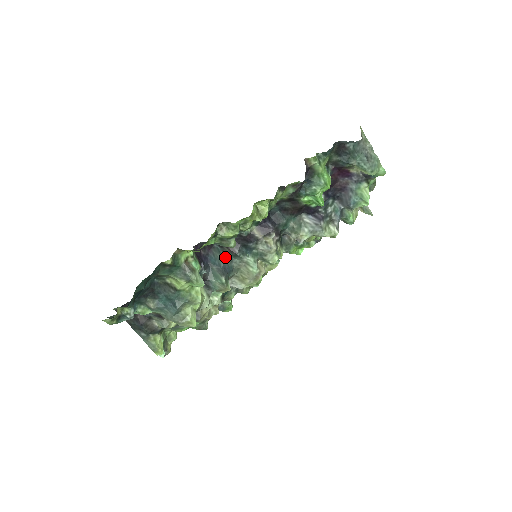
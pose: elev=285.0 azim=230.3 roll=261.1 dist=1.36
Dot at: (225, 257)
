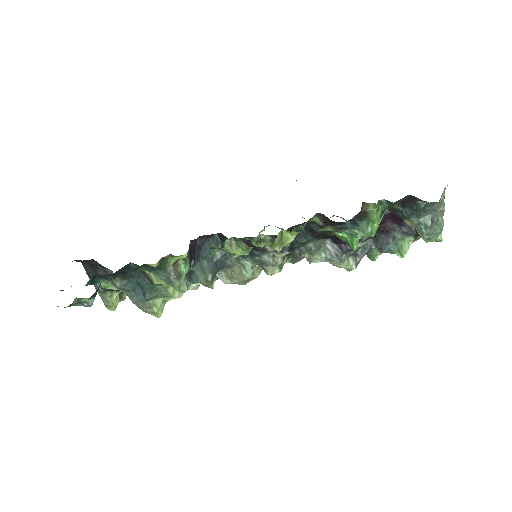
Dot at: (222, 252)
